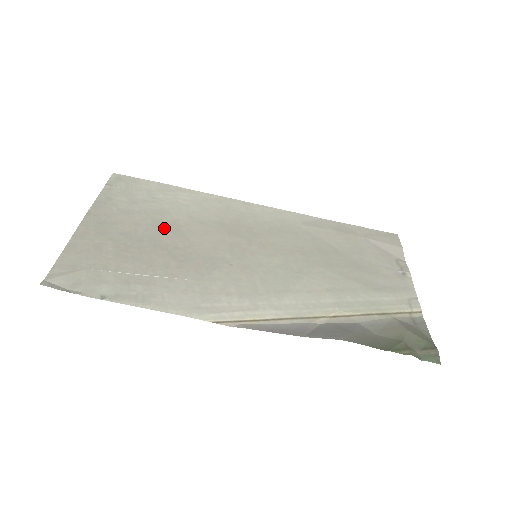
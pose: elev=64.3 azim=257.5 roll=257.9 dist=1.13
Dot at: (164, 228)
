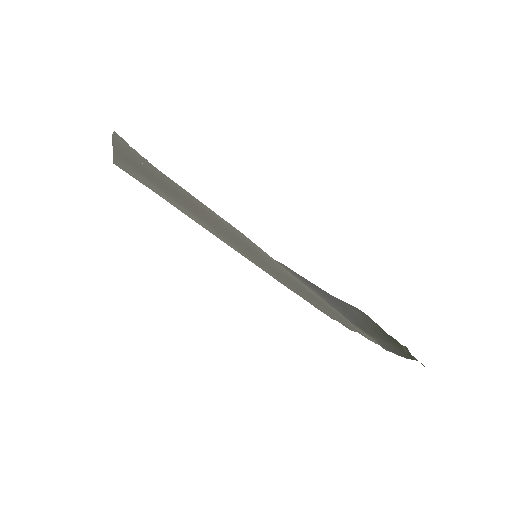
Dot at: (178, 201)
